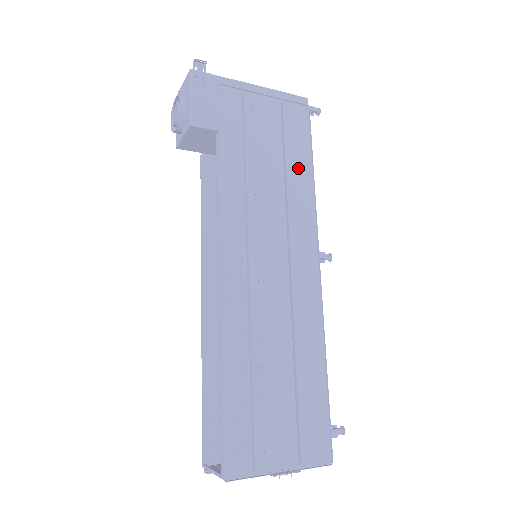
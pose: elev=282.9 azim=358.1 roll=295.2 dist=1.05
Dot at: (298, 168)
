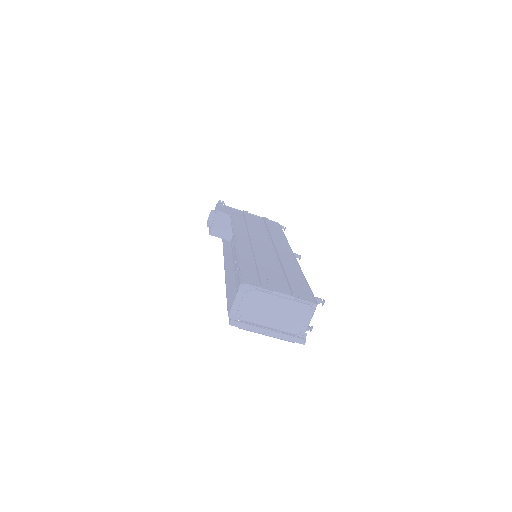
Dot at: (275, 232)
